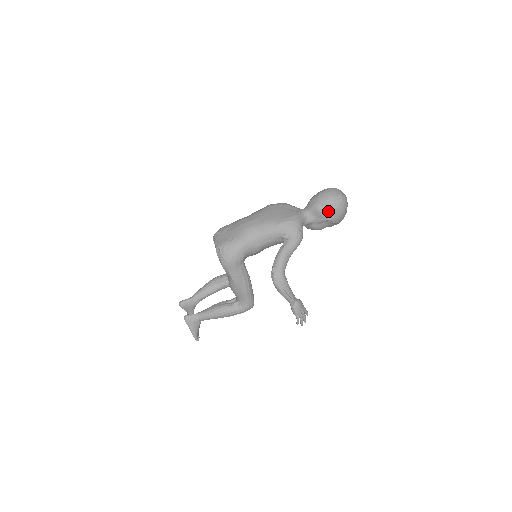
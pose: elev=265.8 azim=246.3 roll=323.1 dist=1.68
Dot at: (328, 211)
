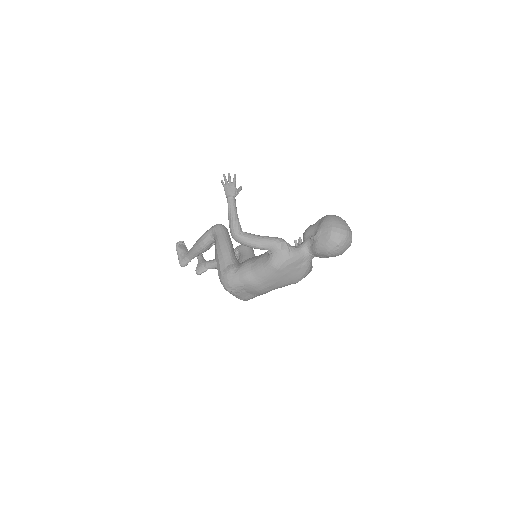
Dot at: occluded
